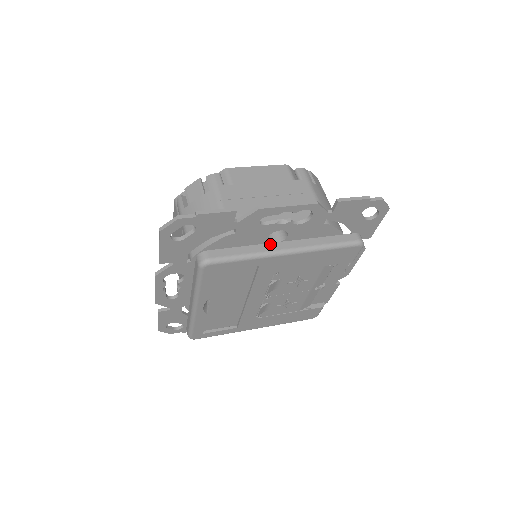
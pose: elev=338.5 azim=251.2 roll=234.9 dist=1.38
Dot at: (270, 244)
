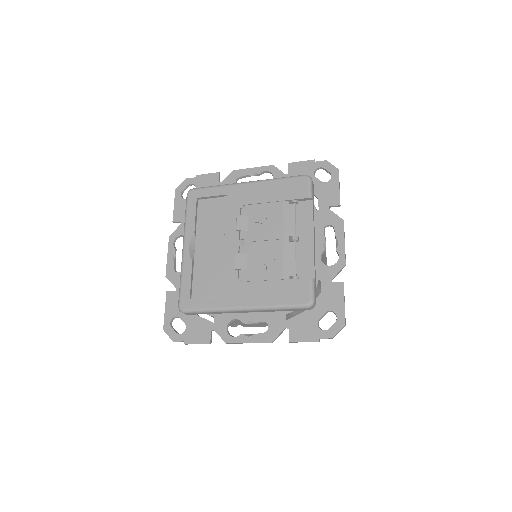
Dot at: occluded
